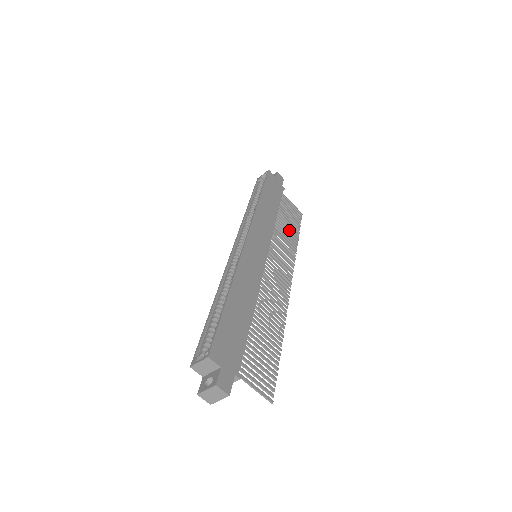
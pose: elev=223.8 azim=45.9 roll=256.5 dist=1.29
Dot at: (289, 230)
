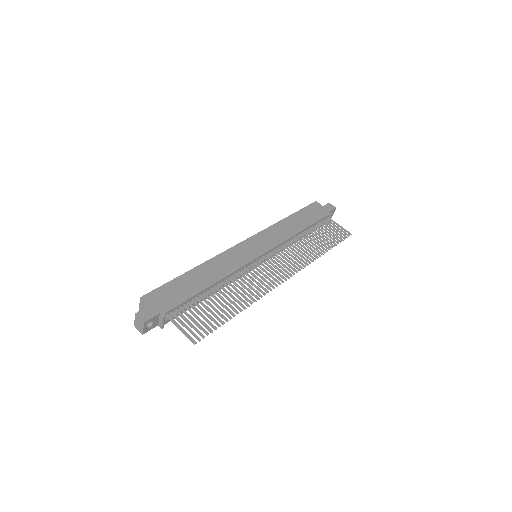
Dot at: (317, 243)
